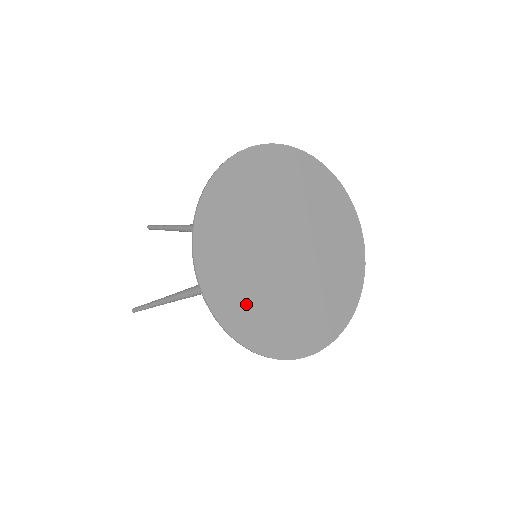
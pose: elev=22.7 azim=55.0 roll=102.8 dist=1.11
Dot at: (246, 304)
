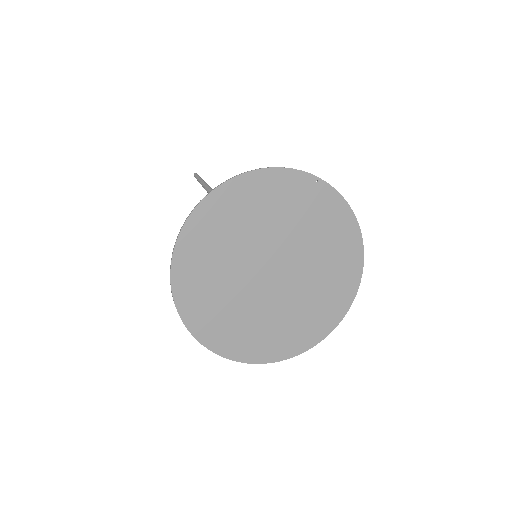
Dot at: (223, 323)
